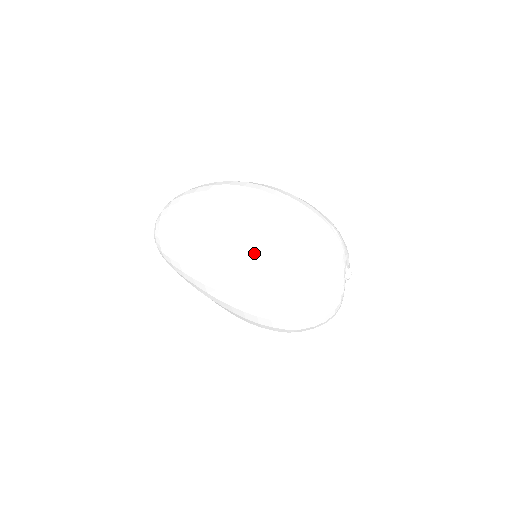
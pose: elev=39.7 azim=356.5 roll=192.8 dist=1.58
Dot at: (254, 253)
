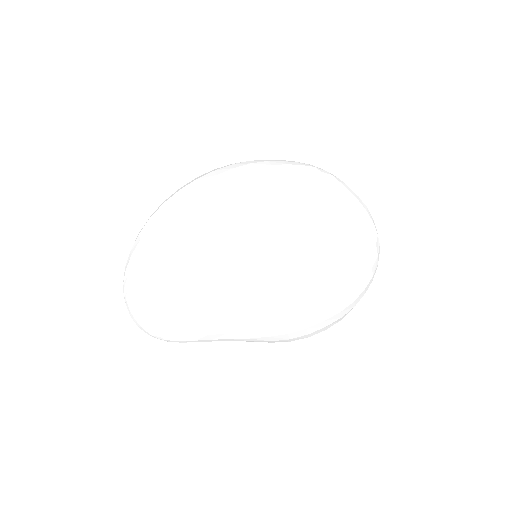
Dot at: (250, 192)
